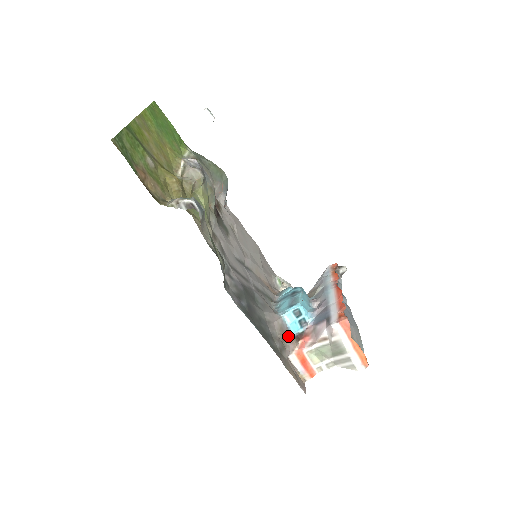
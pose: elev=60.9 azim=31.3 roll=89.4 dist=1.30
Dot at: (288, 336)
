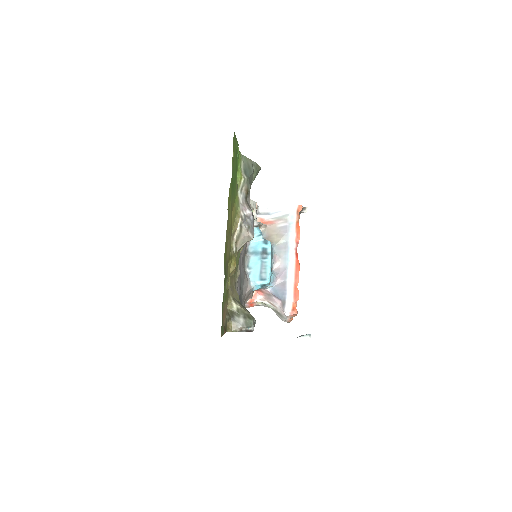
Dot at: (250, 295)
